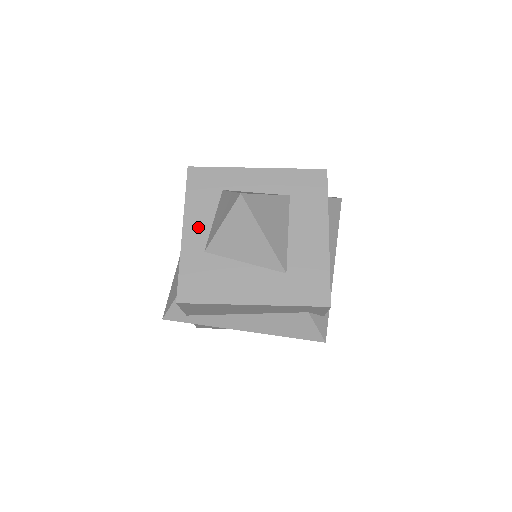
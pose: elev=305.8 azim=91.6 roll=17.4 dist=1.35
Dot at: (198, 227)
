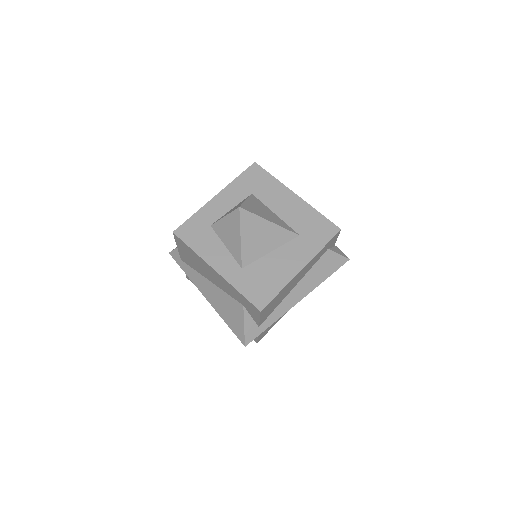
Dot at: (221, 259)
